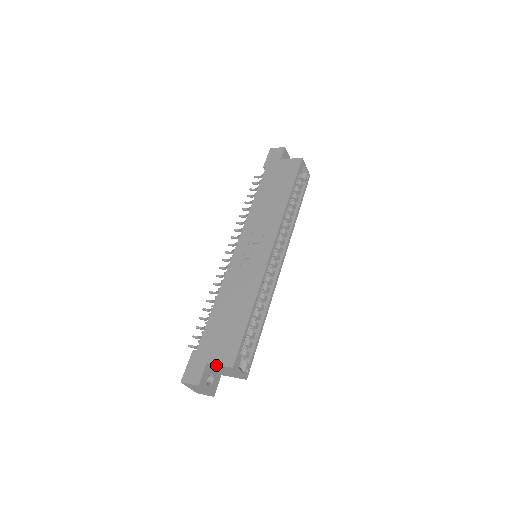
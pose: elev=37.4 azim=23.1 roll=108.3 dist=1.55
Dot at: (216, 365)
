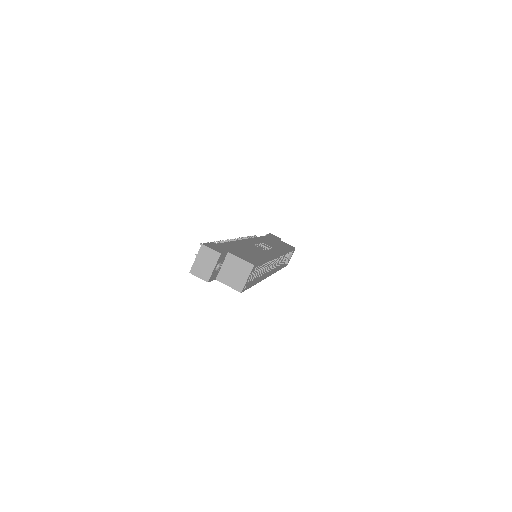
Dot at: (236, 257)
